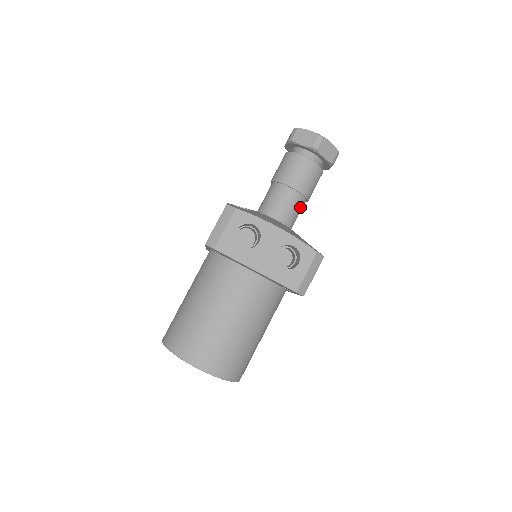
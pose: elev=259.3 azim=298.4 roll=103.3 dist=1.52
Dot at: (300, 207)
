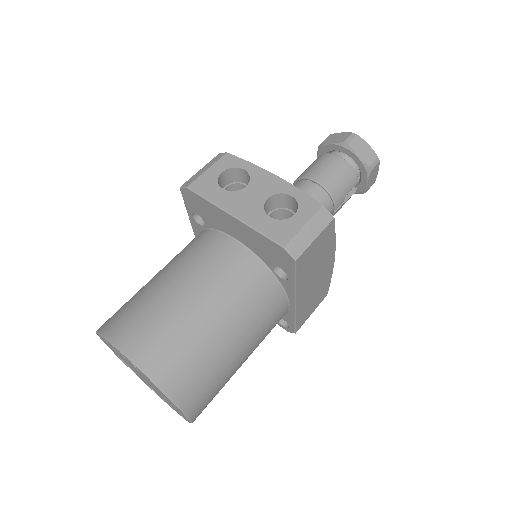
Dot at: occluded
